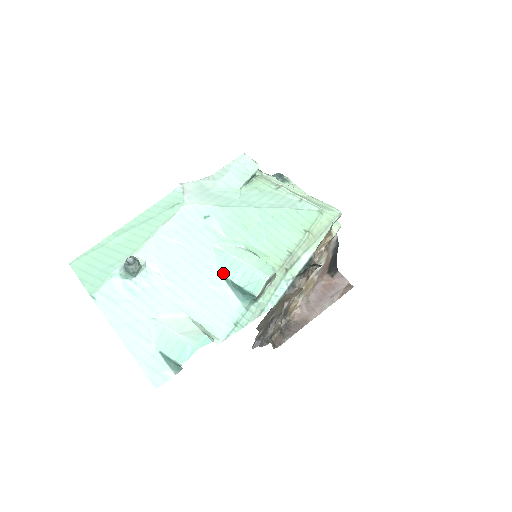
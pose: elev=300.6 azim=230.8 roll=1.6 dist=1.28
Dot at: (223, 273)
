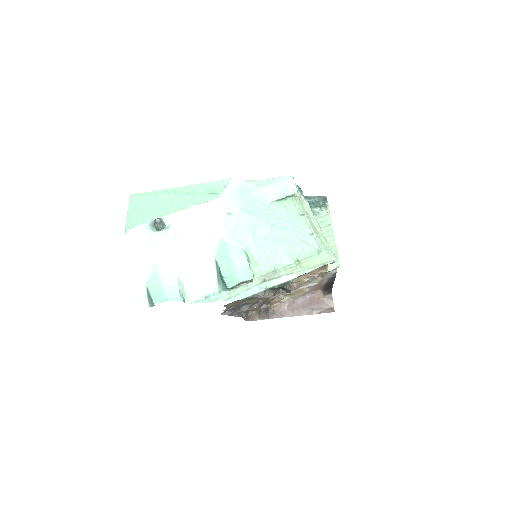
Dot at: (217, 259)
